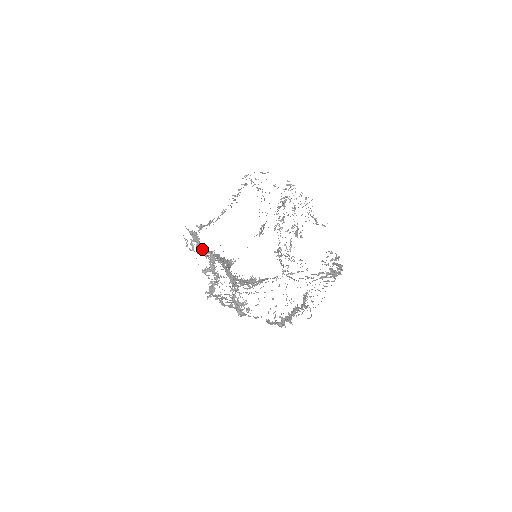
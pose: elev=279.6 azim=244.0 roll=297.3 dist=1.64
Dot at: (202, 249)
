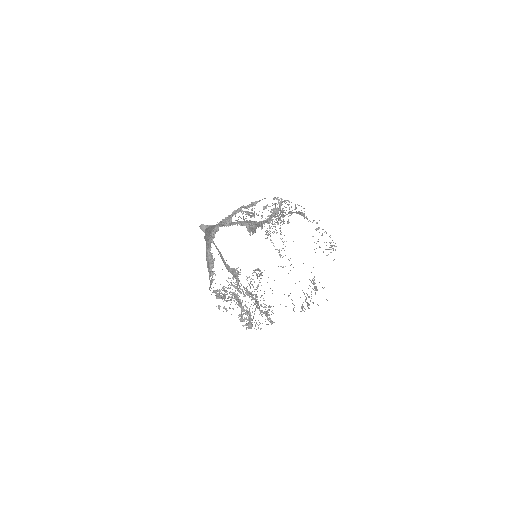
Dot at: (229, 300)
